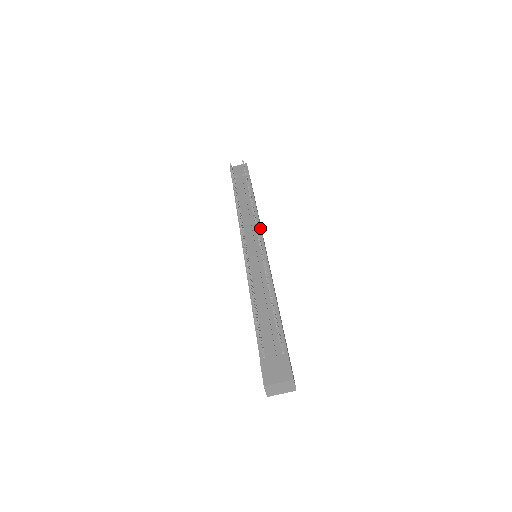
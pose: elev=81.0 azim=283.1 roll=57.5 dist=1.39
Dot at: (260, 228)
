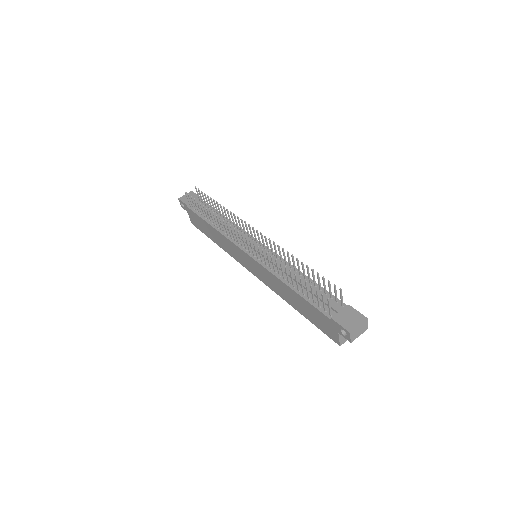
Dot at: occluded
